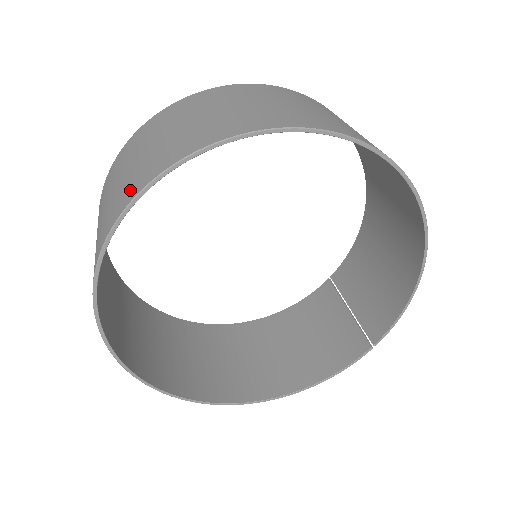
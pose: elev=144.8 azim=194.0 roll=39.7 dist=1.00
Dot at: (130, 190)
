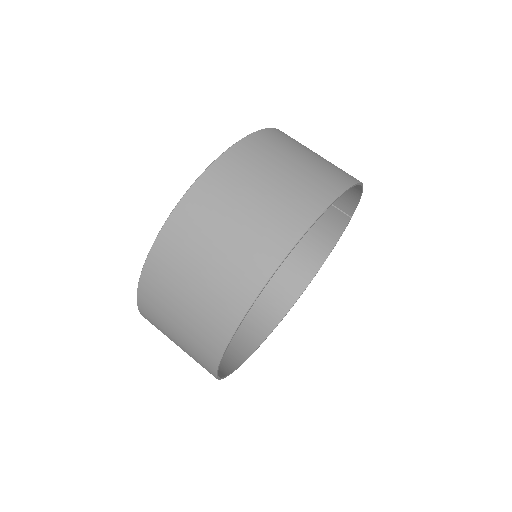
Dot at: (205, 358)
